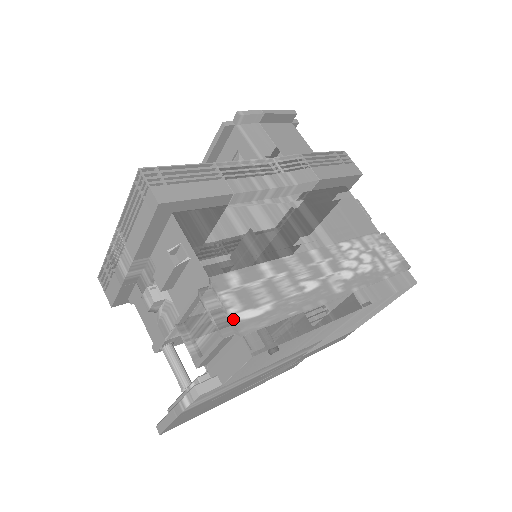
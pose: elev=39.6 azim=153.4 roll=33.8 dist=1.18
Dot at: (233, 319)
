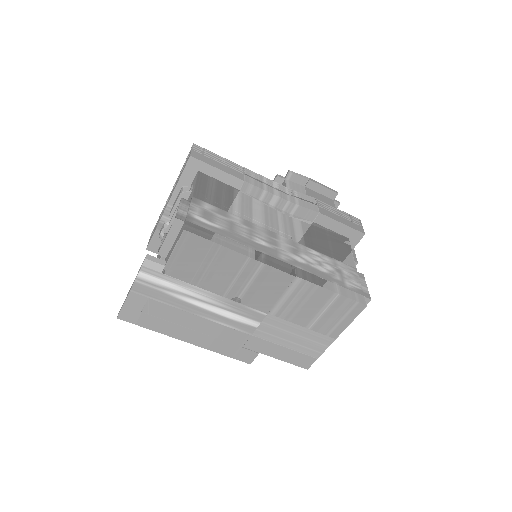
Dot at: (189, 214)
